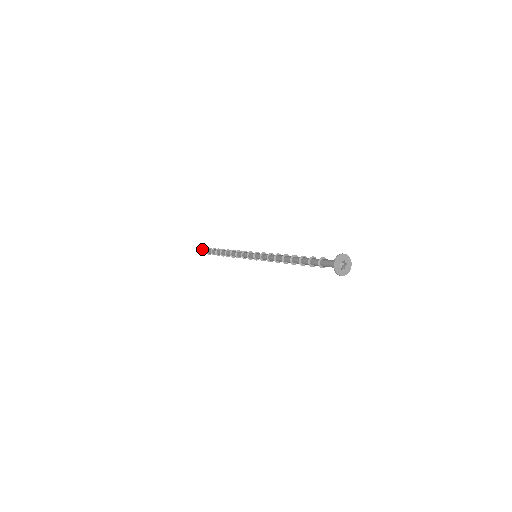
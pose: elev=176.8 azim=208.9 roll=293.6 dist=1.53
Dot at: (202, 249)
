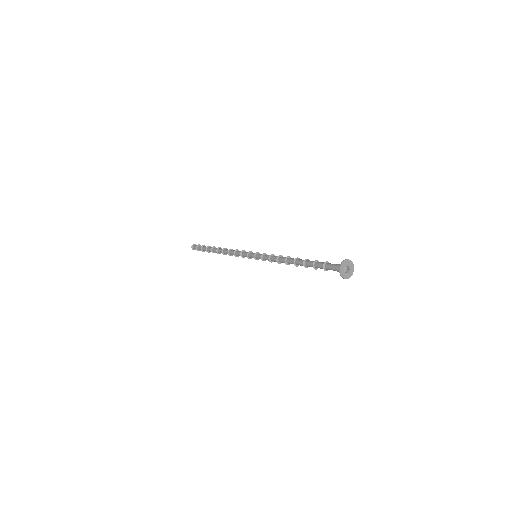
Dot at: (196, 246)
